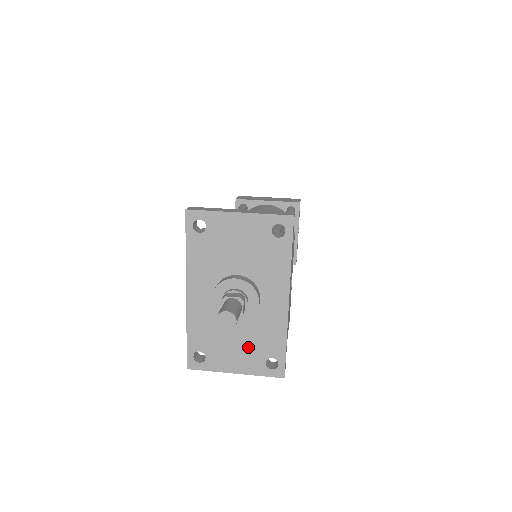
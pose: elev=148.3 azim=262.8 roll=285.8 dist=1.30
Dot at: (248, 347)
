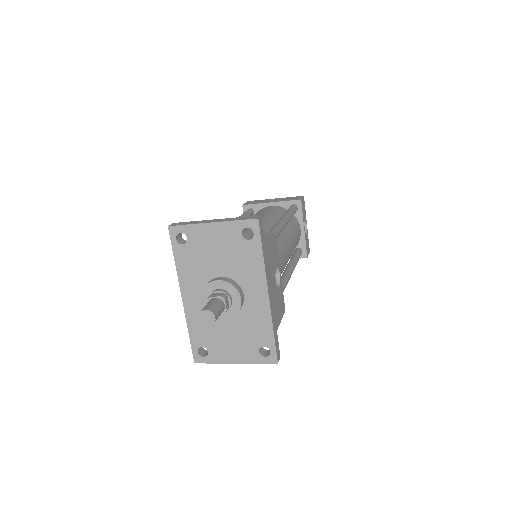
Dot at: (241, 339)
